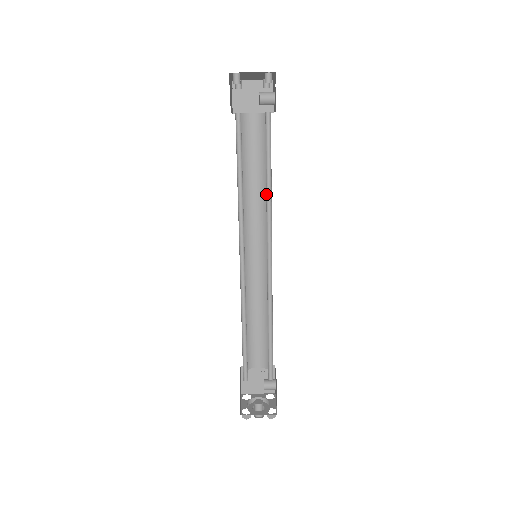
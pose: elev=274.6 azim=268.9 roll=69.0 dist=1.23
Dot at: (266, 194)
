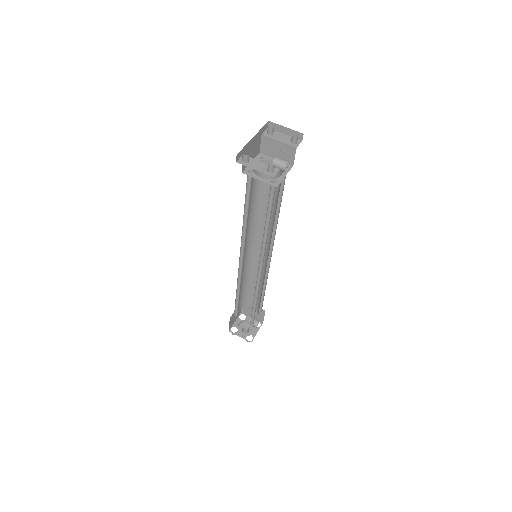
Dot at: (264, 230)
